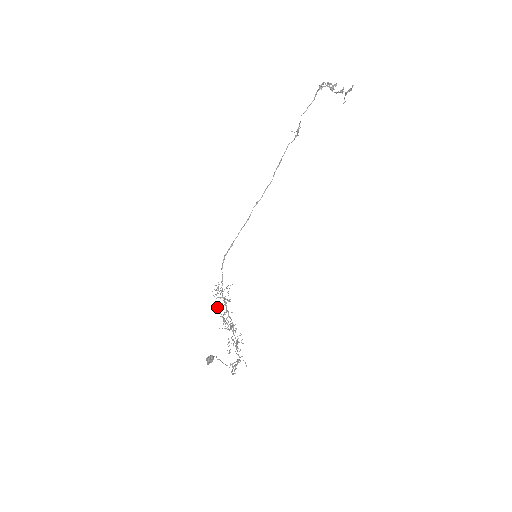
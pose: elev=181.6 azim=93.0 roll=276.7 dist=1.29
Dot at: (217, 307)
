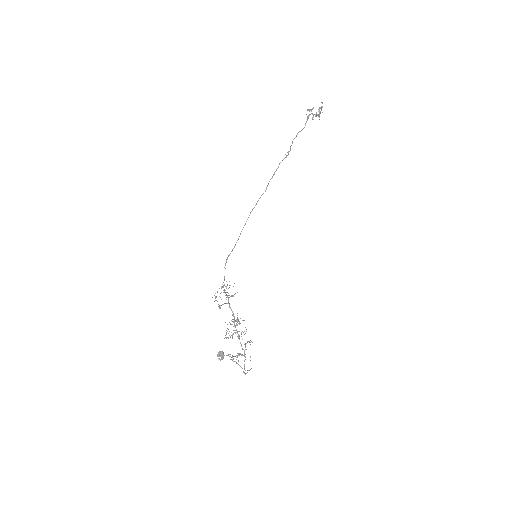
Dot at: (216, 296)
